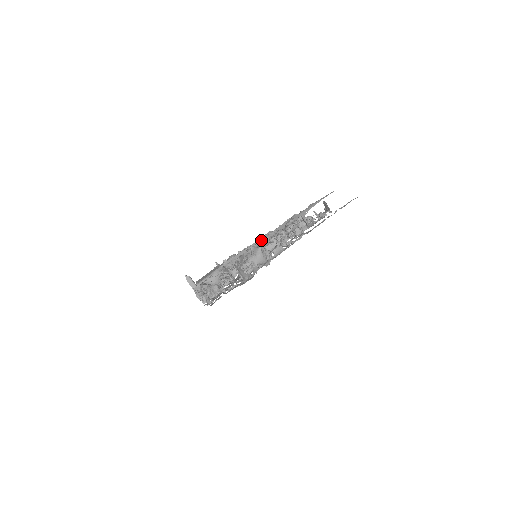
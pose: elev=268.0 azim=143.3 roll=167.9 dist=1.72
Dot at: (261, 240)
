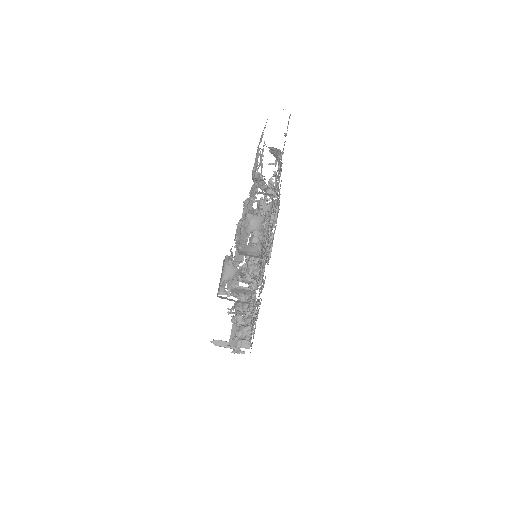
Dot at: (243, 210)
